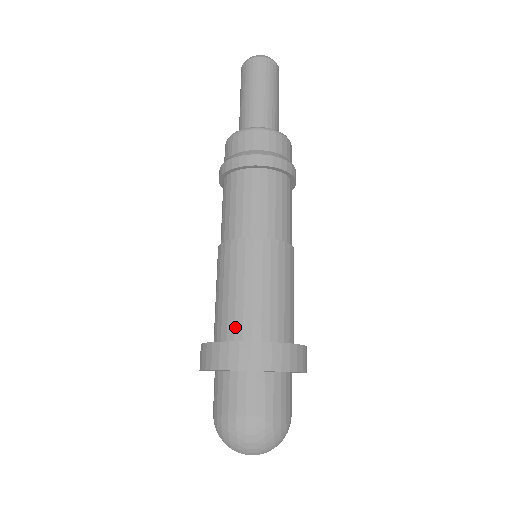
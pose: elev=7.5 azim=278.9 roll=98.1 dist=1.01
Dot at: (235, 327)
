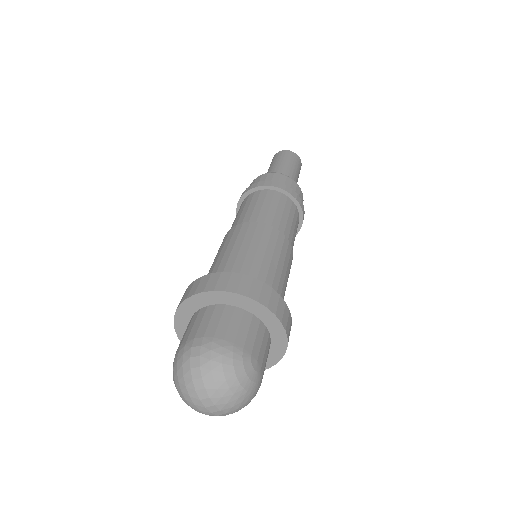
Dot at: occluded
